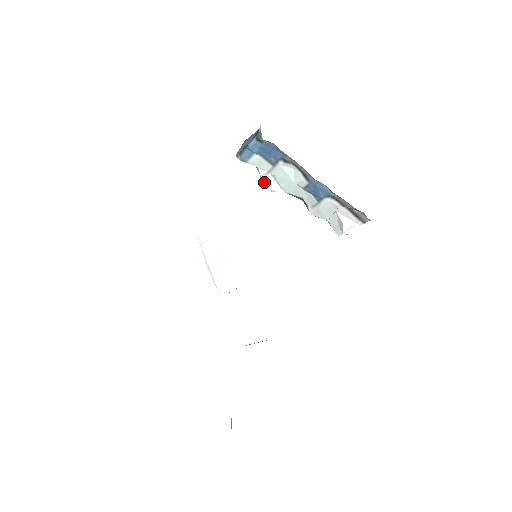
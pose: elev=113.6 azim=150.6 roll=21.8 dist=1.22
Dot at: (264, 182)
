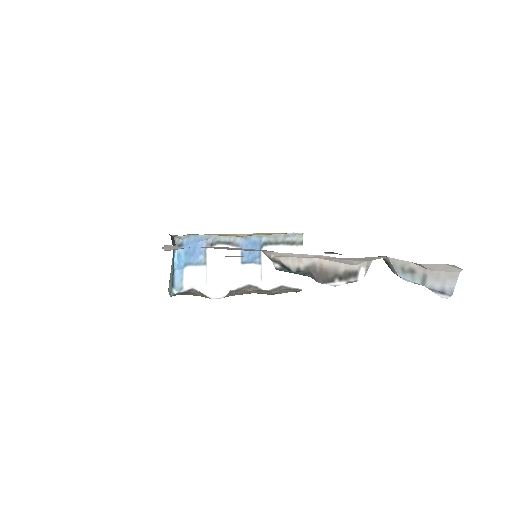
Dot at: (210, 293)
